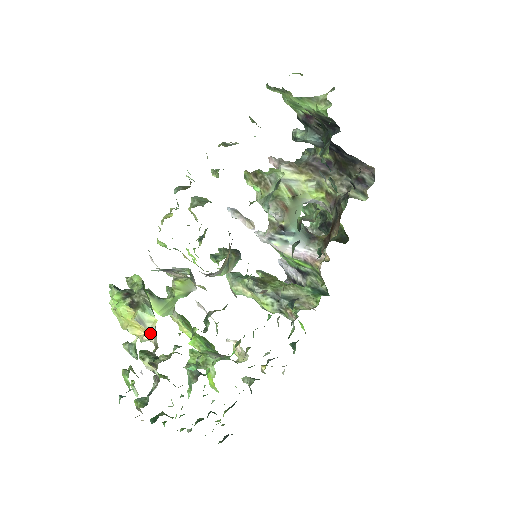
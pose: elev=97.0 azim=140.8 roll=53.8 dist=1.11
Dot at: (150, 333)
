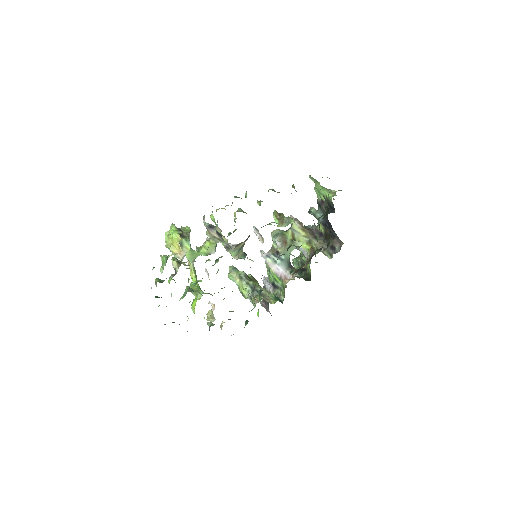
Dot at: (182, 253)
